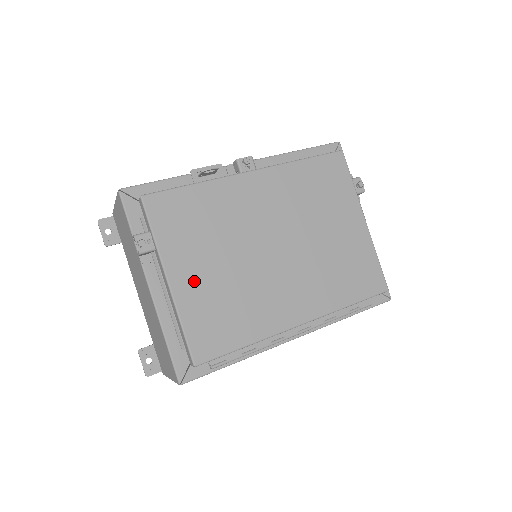
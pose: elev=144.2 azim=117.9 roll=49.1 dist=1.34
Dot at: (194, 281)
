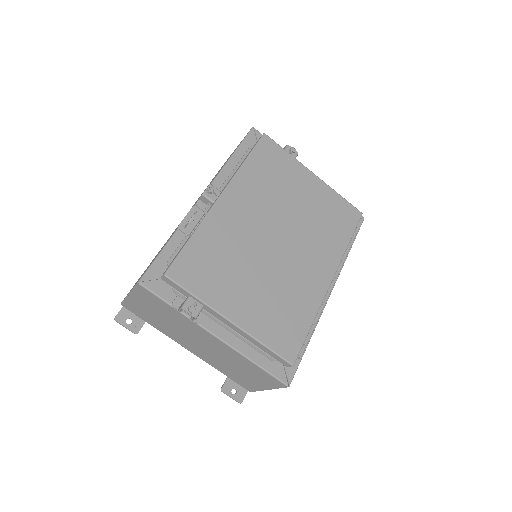
Dot at: (247, 307)
